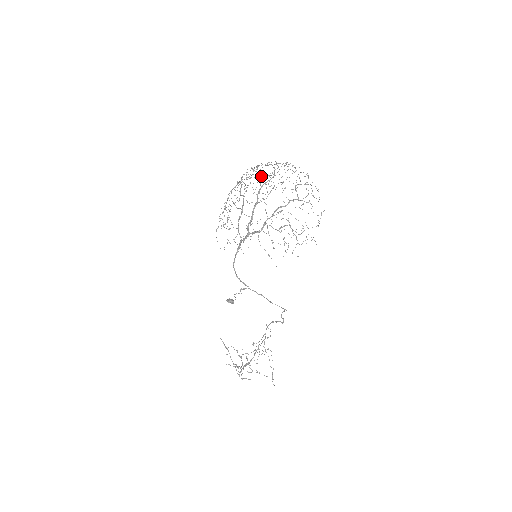
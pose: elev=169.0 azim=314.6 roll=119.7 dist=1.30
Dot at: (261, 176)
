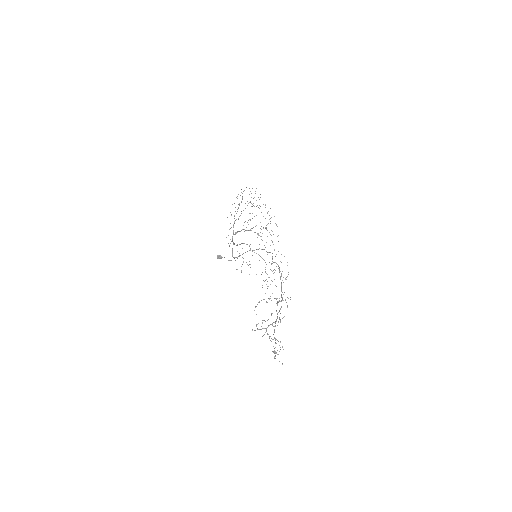
Dot at: (258, 235)
